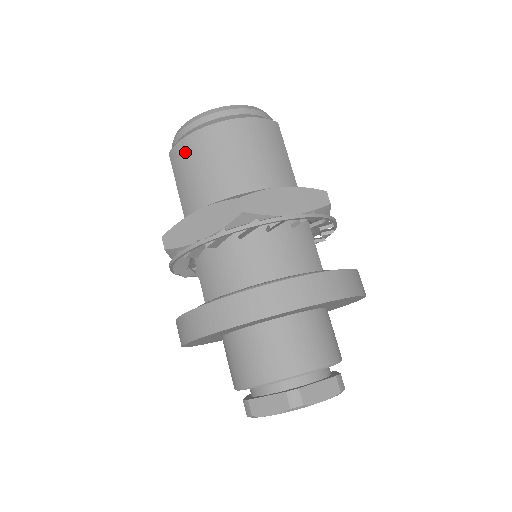
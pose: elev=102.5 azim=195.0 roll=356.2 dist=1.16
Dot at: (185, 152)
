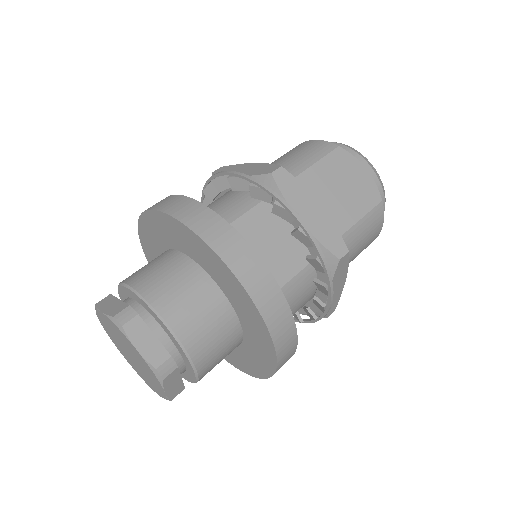
Dot at: occluded
